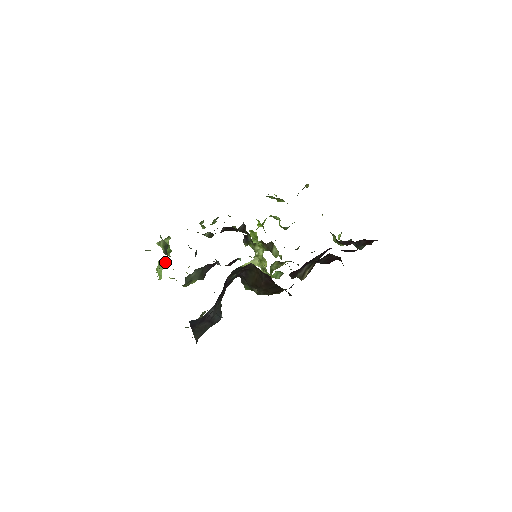
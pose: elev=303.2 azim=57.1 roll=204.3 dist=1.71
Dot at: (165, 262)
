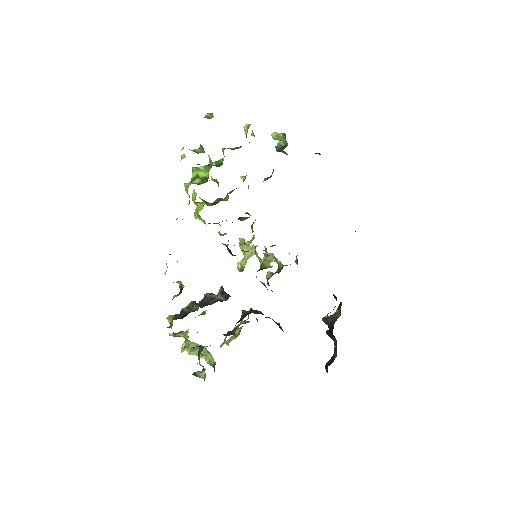
Dot at: (198, 348)
